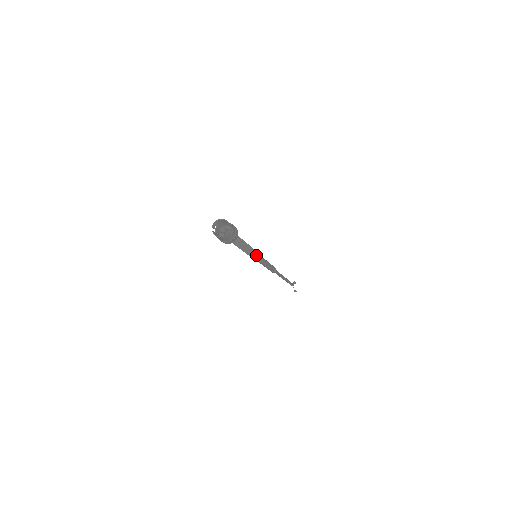
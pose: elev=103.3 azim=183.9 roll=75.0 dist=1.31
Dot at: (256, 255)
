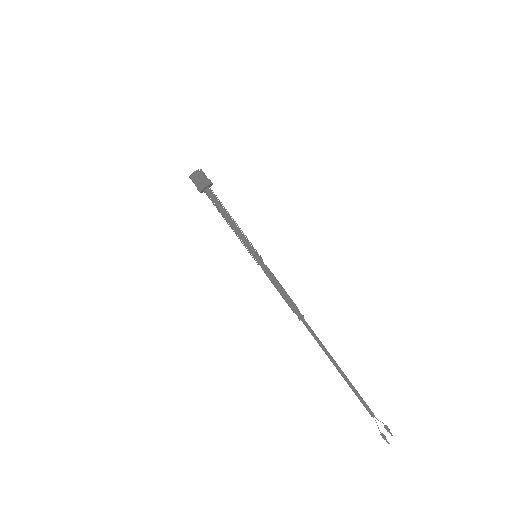
Dot at: (251, 247)
